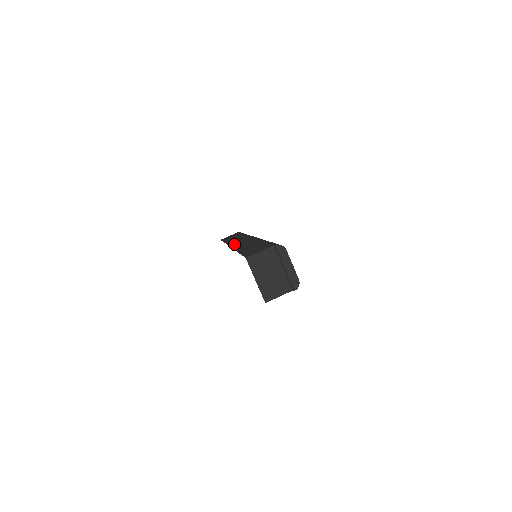
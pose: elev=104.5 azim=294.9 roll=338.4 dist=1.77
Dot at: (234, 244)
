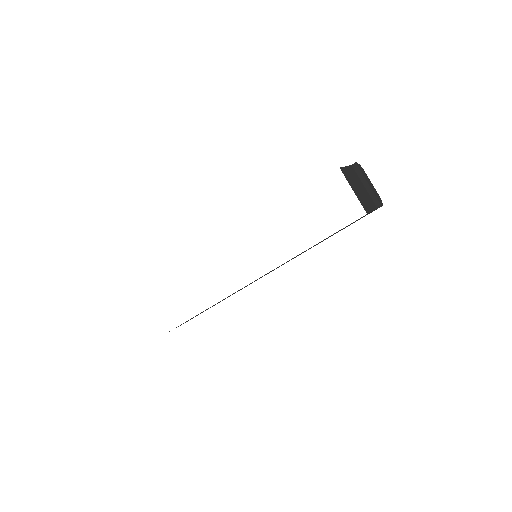
Dot at: occluded
